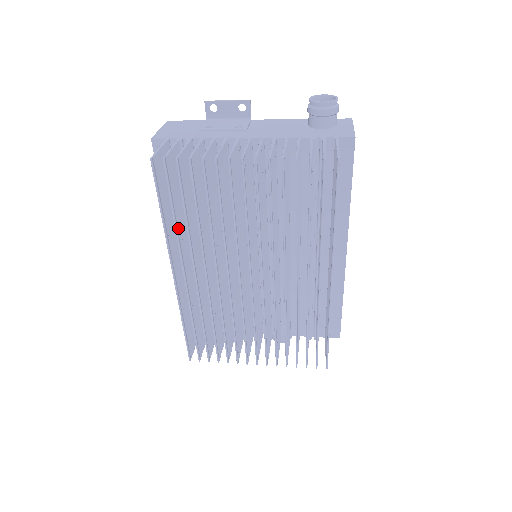
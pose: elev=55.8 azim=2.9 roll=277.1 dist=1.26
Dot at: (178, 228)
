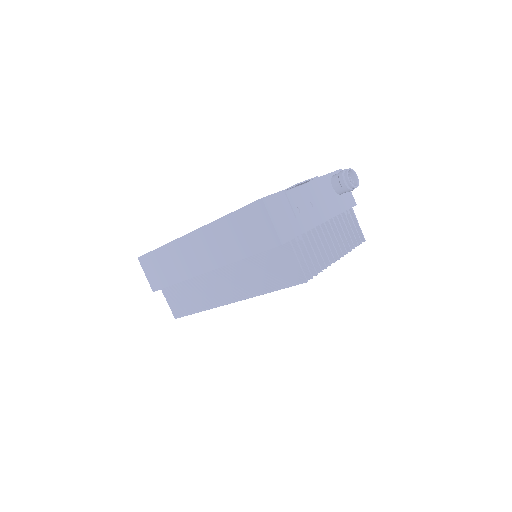
Dot at: occluded
